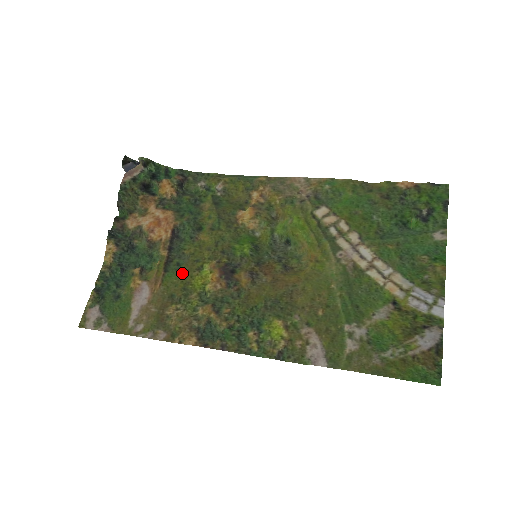
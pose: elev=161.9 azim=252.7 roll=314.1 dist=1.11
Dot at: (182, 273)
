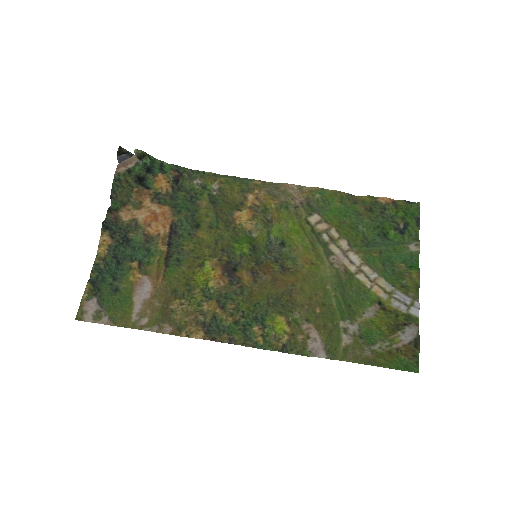
Dot at: (184, 269)
